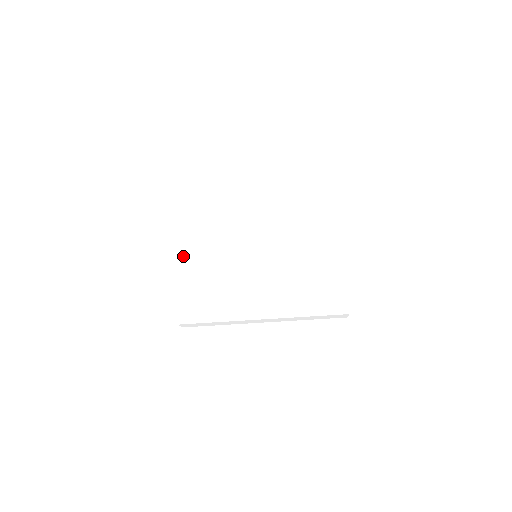
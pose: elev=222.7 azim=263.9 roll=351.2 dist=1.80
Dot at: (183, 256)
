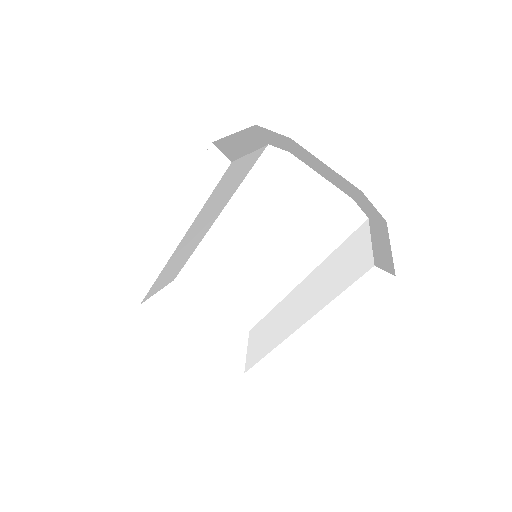
Dot at: (146, 276)
